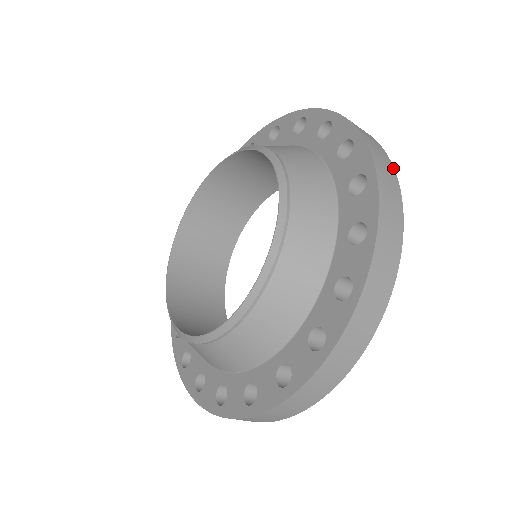
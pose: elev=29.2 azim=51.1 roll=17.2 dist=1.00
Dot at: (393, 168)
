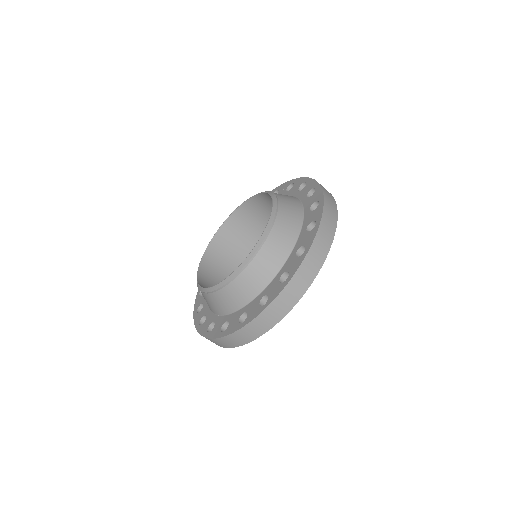
Dot at: (336, 223)
